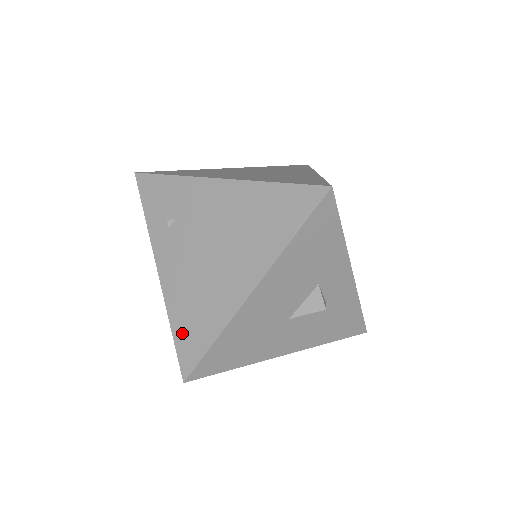
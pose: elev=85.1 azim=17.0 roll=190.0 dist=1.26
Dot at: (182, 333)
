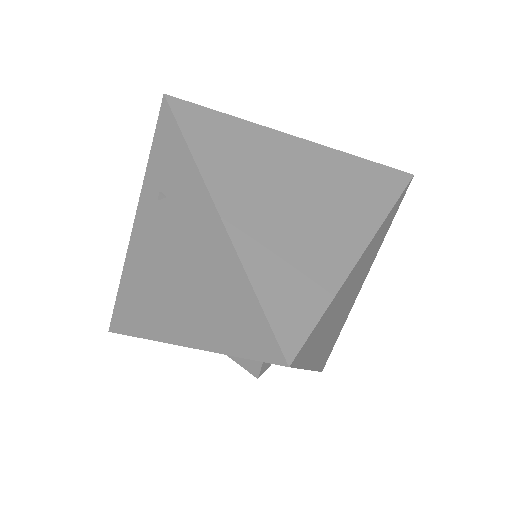
Dot at: (123, 299)
